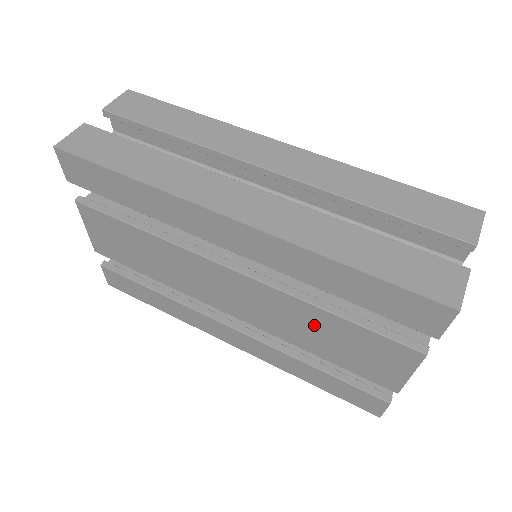
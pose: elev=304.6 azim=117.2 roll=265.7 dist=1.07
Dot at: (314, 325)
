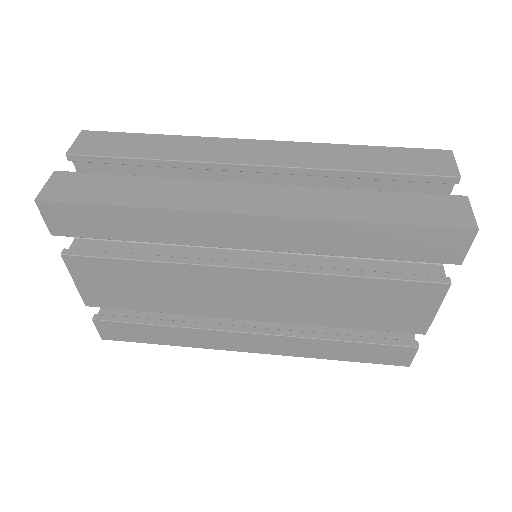
Dot at: (340, 296)
